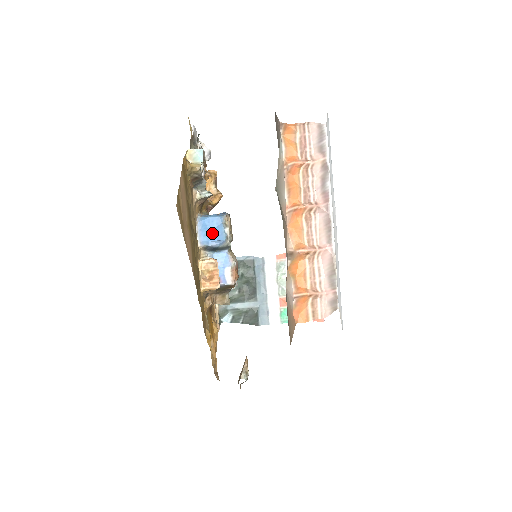
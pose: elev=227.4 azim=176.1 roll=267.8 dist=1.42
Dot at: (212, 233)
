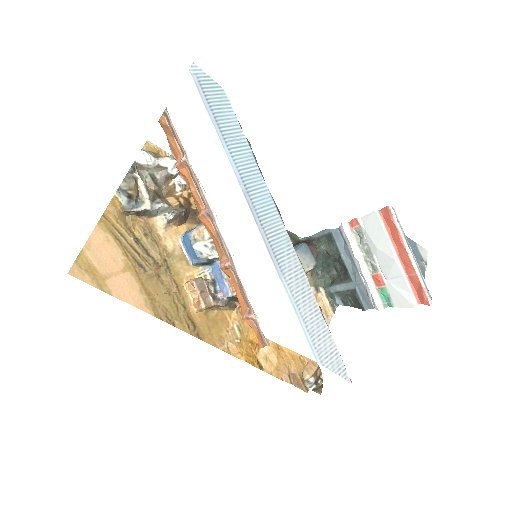
Dot at: (191, 251)
